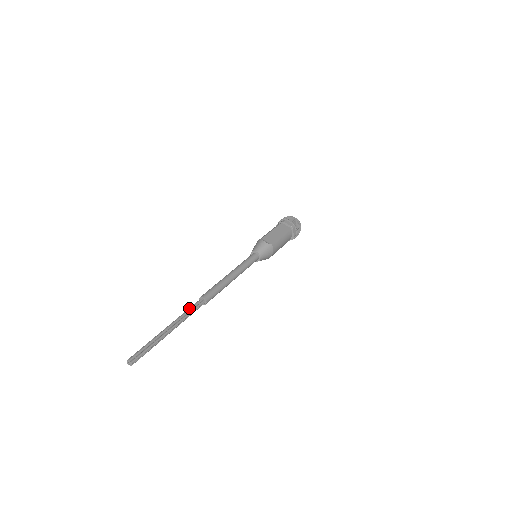
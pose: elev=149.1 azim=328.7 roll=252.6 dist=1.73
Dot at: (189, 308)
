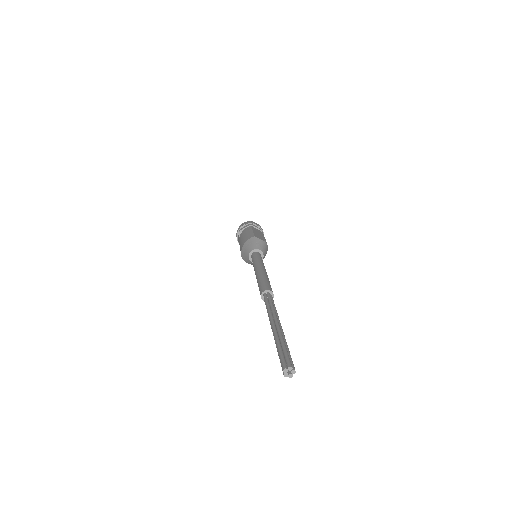
Dot at: (267, 303)
